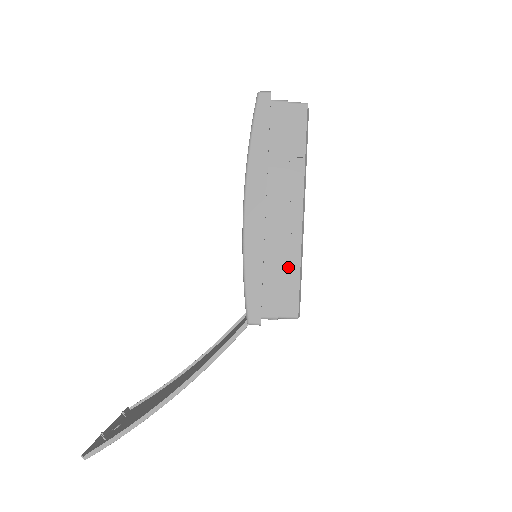
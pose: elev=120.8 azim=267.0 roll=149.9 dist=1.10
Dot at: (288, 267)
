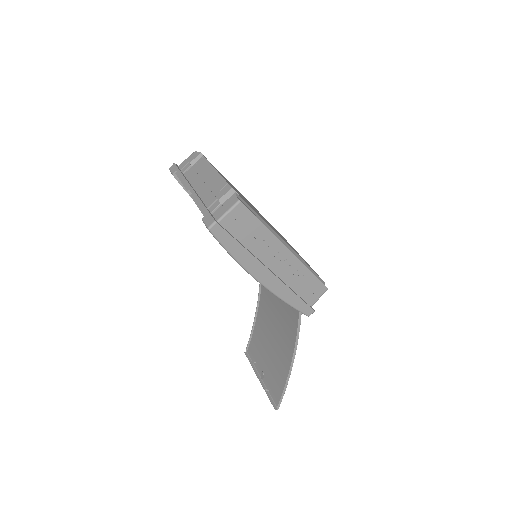
Dot at: (305, 278)
